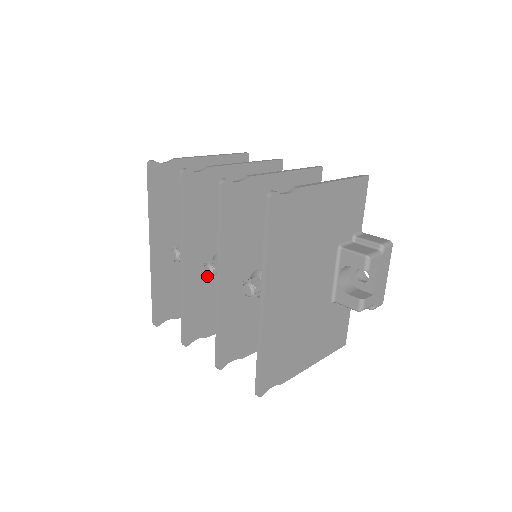
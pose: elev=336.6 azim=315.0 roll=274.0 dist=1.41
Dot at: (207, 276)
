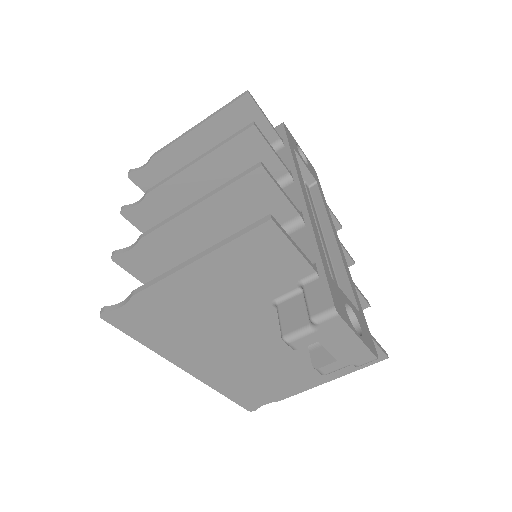
Dot at: occluded
